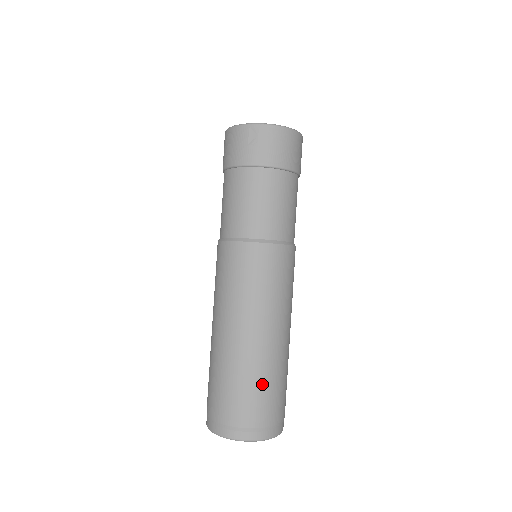
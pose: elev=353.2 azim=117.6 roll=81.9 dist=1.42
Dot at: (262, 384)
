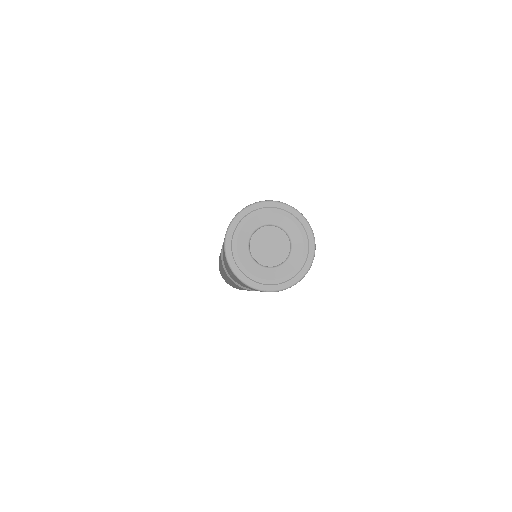
Dot at: occluded
